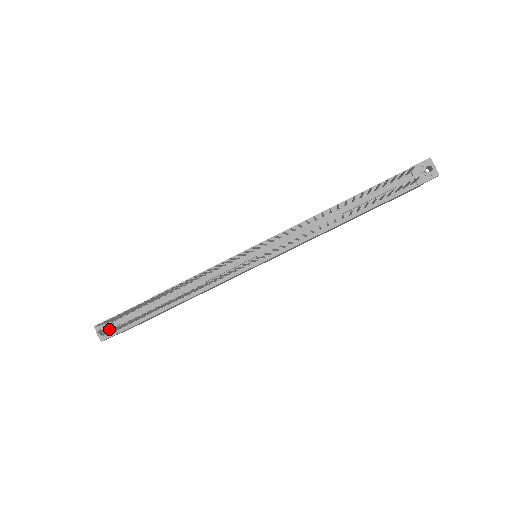
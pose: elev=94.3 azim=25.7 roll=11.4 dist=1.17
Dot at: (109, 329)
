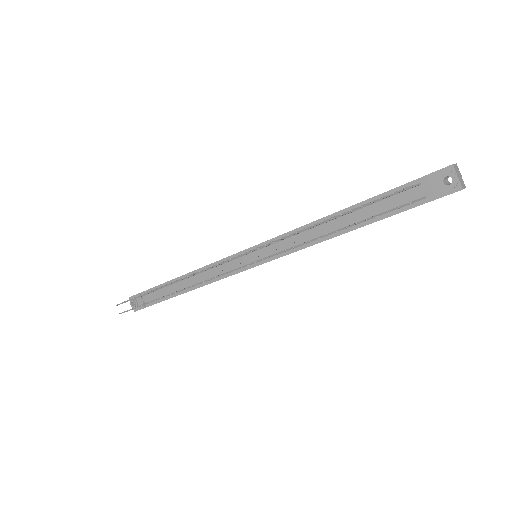
Dot at: (139, 302)
